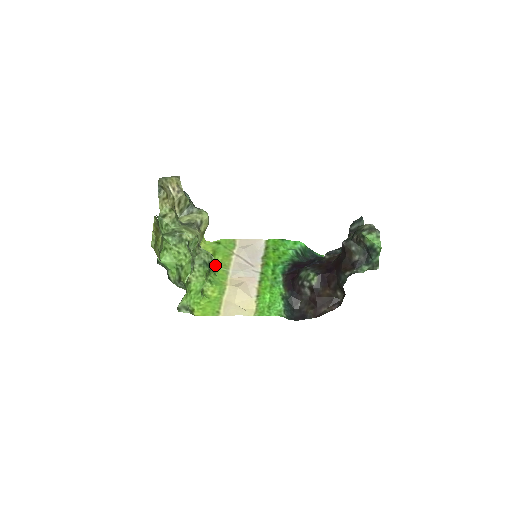
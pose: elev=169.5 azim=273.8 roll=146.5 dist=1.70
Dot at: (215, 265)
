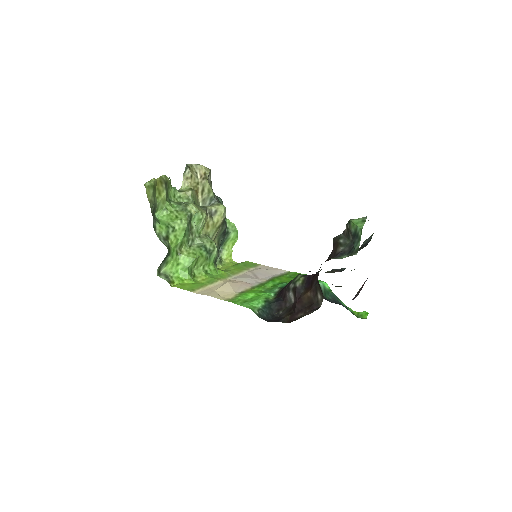
Dot at: (224, 270)
